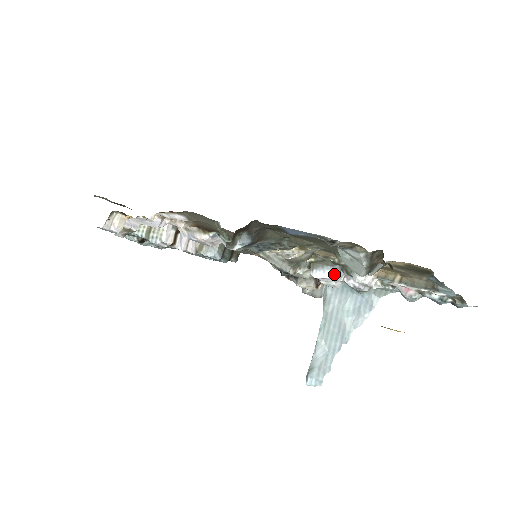
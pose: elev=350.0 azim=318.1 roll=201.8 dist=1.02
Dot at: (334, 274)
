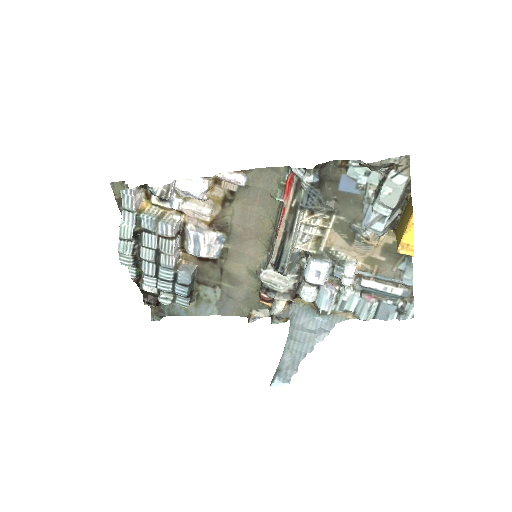
Dot at: (328, 266)
